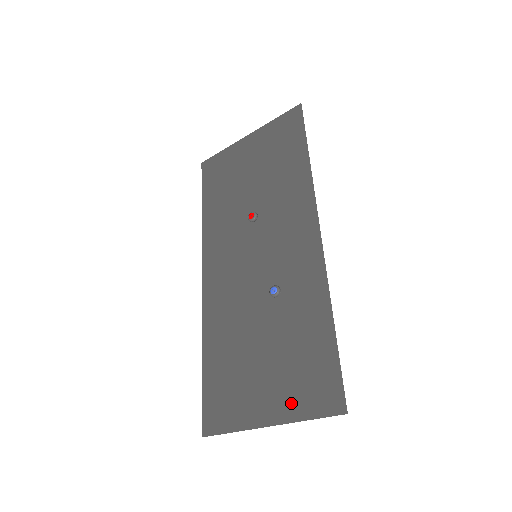
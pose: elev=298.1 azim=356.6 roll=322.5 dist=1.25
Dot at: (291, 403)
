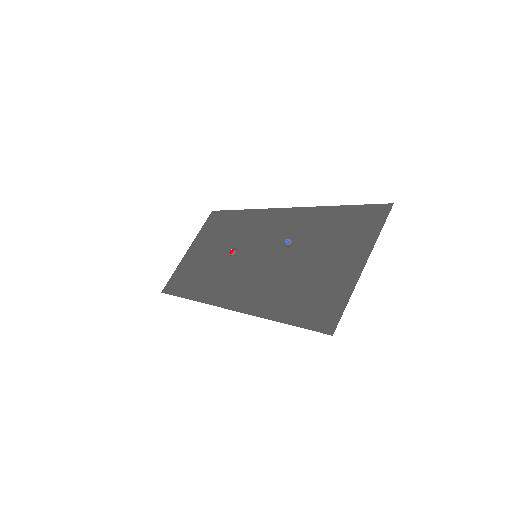
Dot at: (362, 243)
